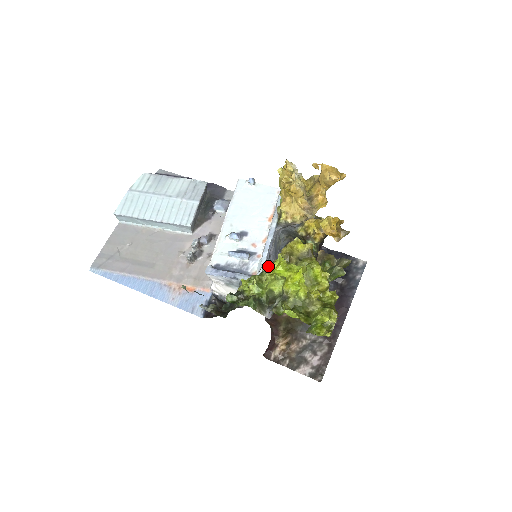
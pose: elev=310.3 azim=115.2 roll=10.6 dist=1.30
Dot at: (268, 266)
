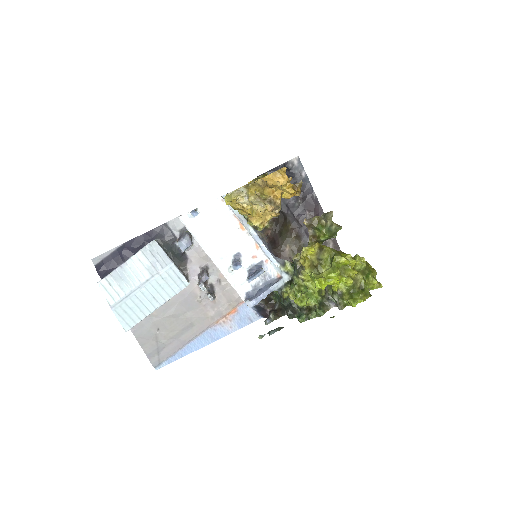
Dot at: (300, 278)
